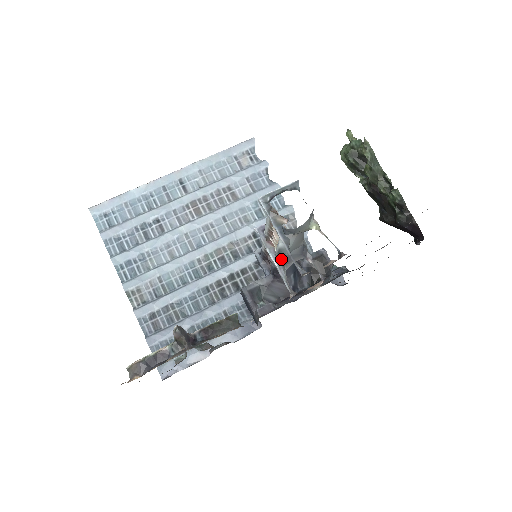
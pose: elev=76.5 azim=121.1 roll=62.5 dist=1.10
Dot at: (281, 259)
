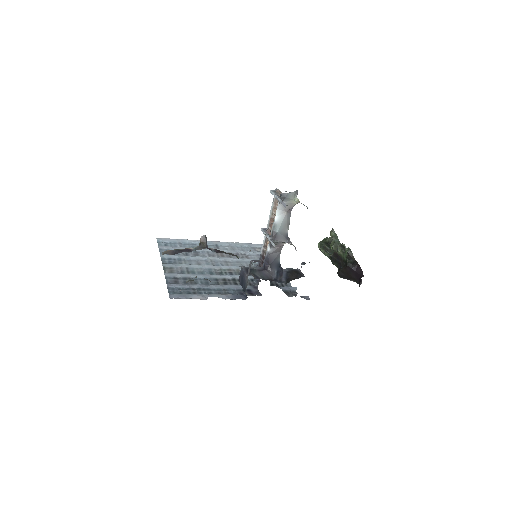
Dot at: (273, 236)
